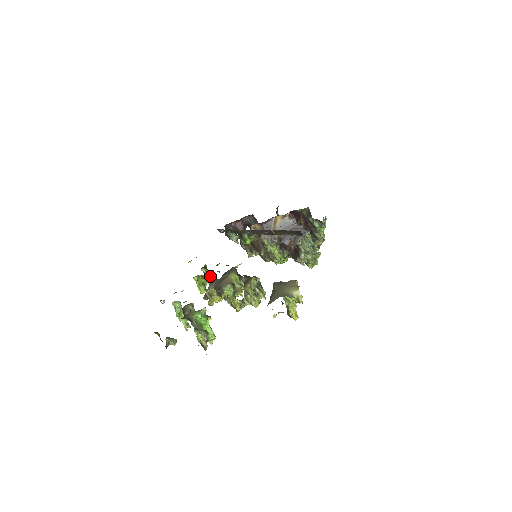
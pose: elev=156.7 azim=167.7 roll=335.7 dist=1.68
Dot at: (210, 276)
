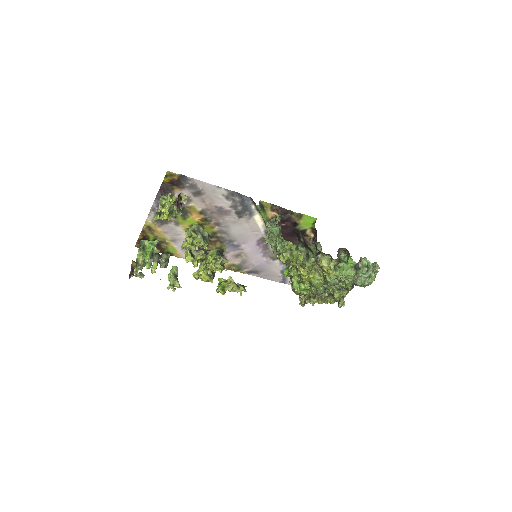
Dot at: (233, 283)
